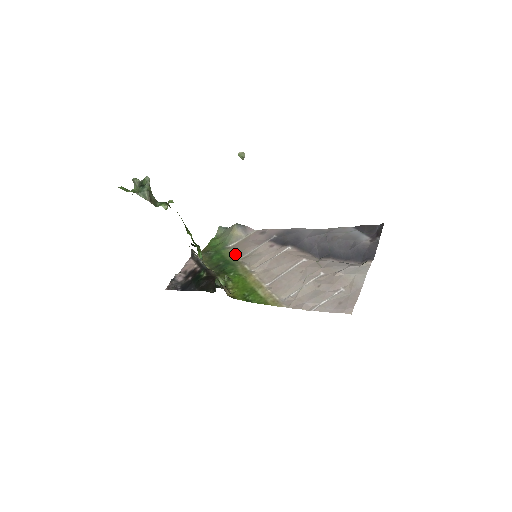
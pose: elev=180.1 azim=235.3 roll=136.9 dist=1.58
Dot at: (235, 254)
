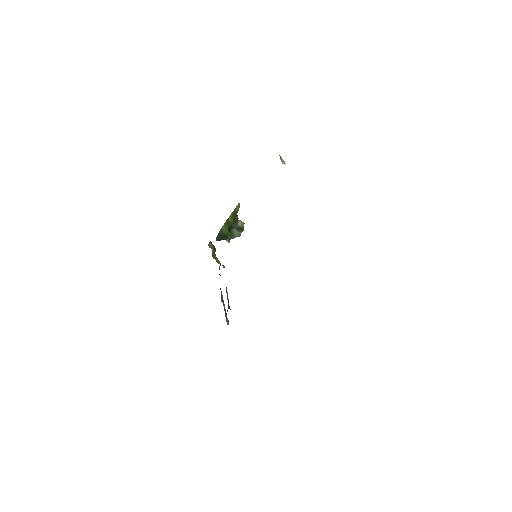
Dot at: occluded
